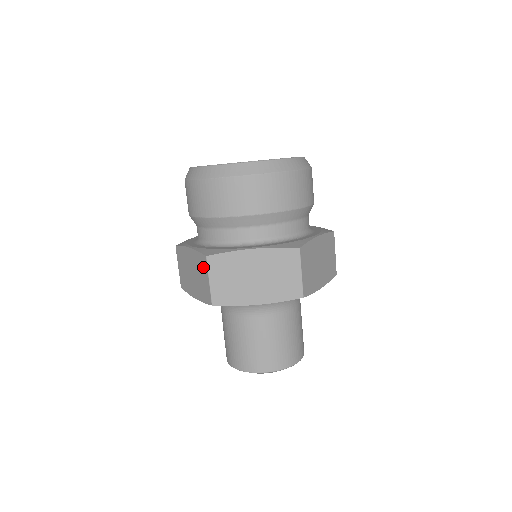
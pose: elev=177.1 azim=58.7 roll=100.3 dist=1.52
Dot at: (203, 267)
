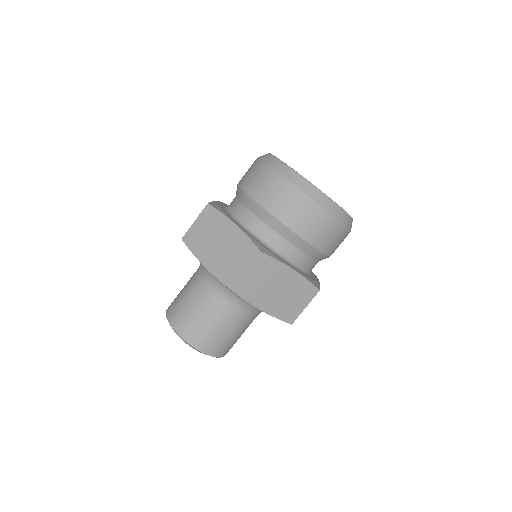
Dot at: occluded
